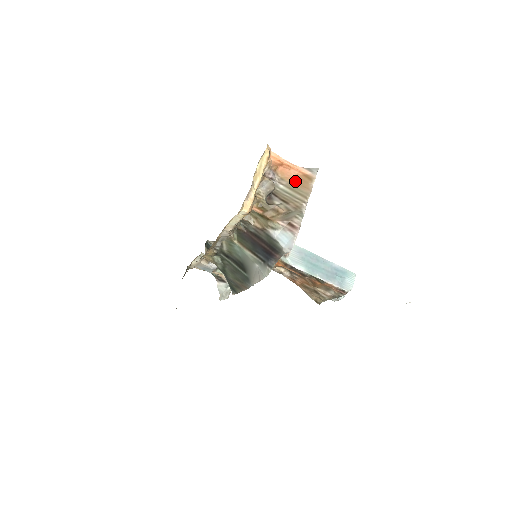
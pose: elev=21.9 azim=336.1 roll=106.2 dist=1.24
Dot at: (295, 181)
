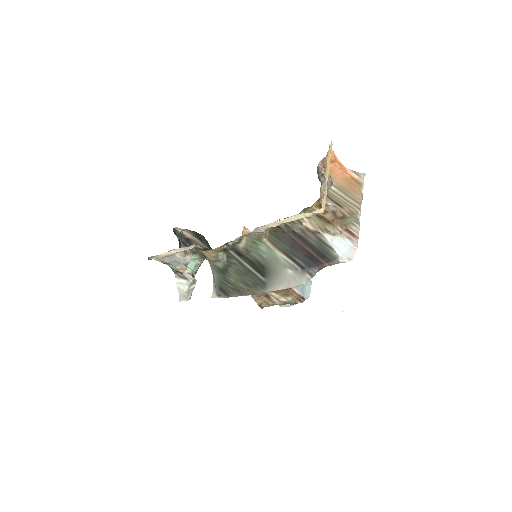
Dot at: (344, 183)
